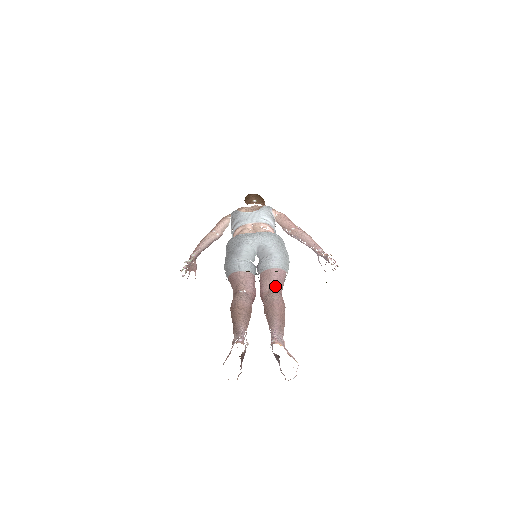
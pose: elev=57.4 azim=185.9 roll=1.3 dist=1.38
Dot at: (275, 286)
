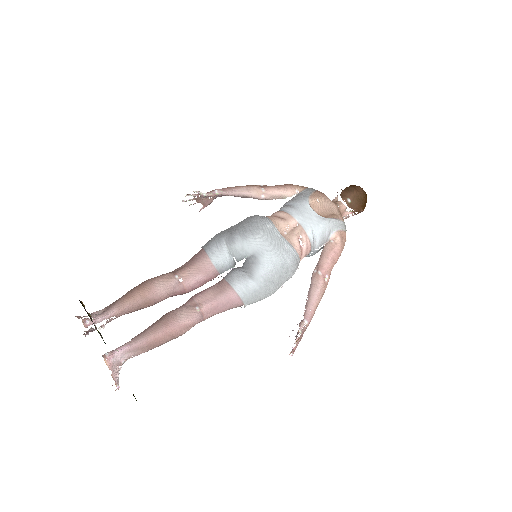
Dot at: (208, 306)
